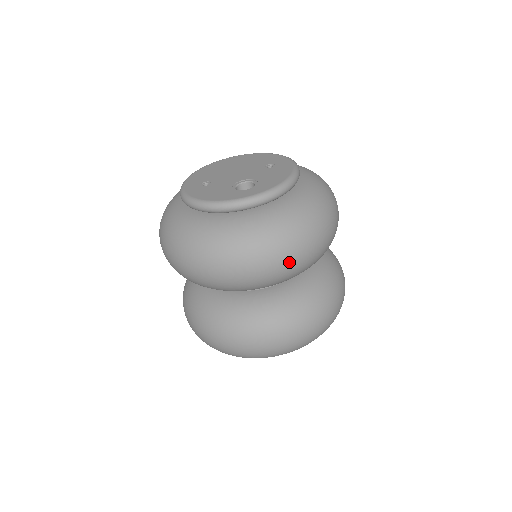
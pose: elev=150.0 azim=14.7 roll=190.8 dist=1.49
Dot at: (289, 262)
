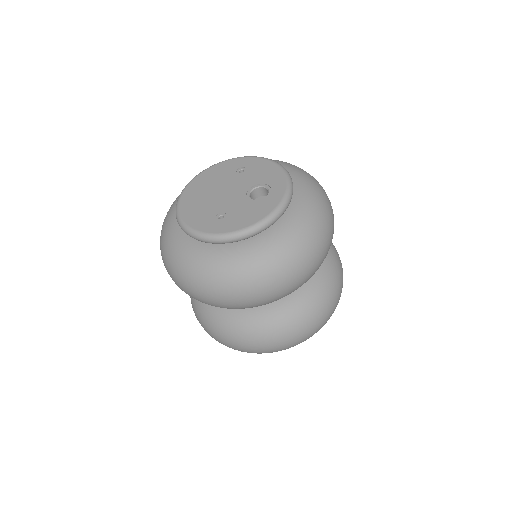
Dot at: occluded
